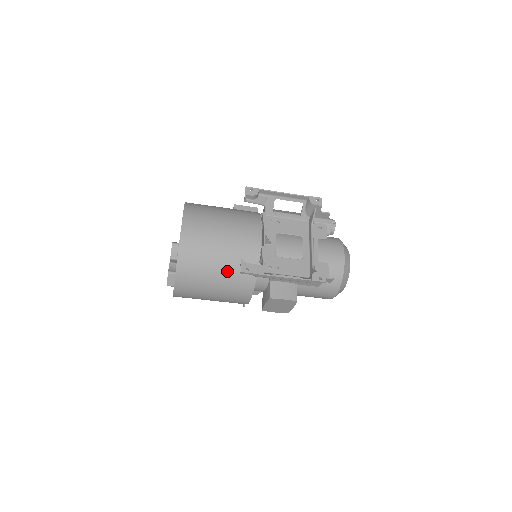
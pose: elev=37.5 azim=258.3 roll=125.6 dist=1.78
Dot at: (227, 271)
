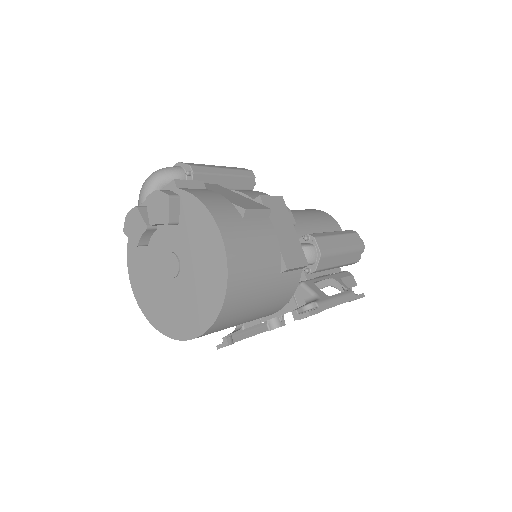
Dot at: occluded
